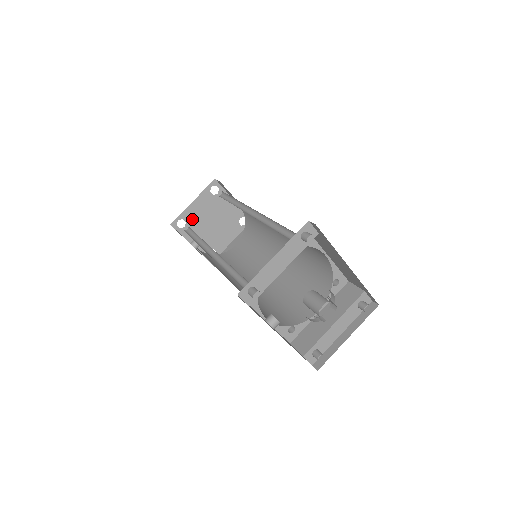
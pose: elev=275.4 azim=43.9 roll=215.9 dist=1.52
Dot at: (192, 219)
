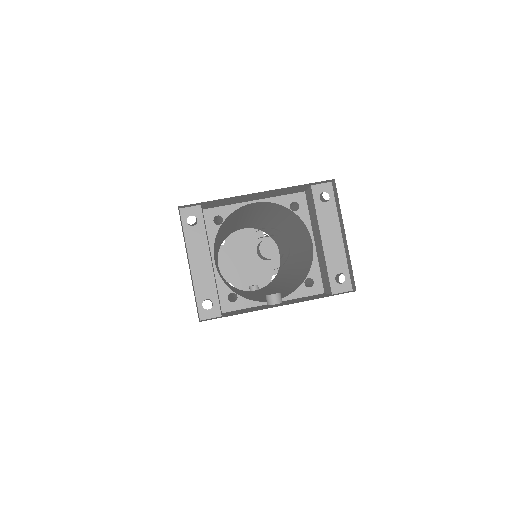
Dot at: (232, 276)
